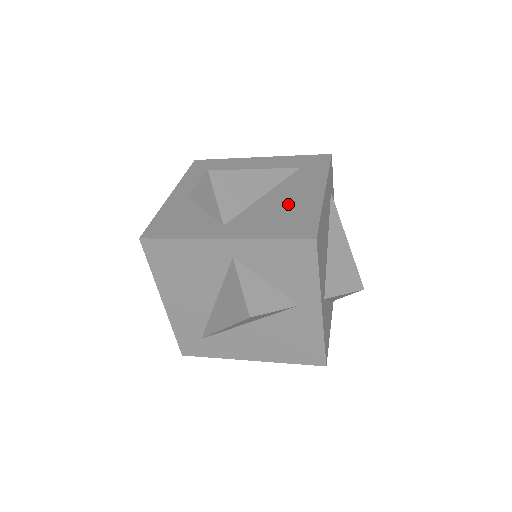
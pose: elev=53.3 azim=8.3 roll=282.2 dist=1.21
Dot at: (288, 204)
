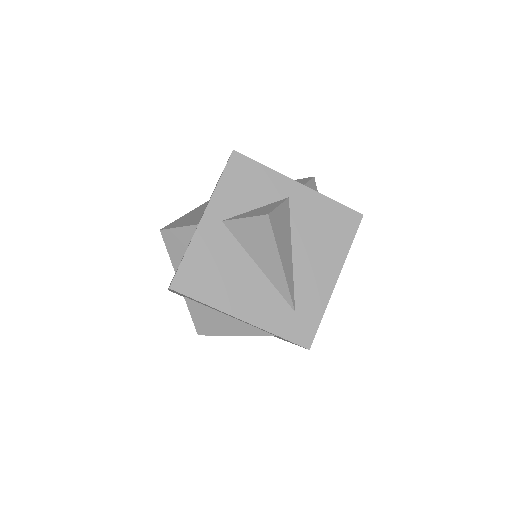
Dot at: occluded
